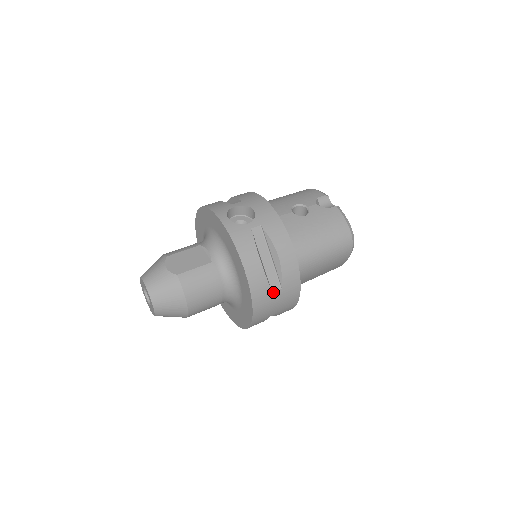
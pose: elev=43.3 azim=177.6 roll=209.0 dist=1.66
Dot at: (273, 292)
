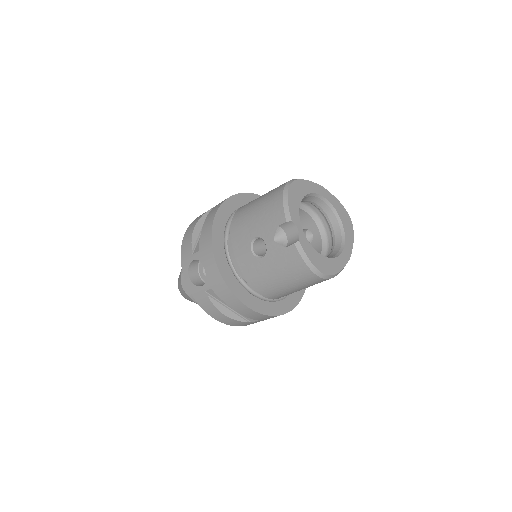
Dot at: (252, 322)
